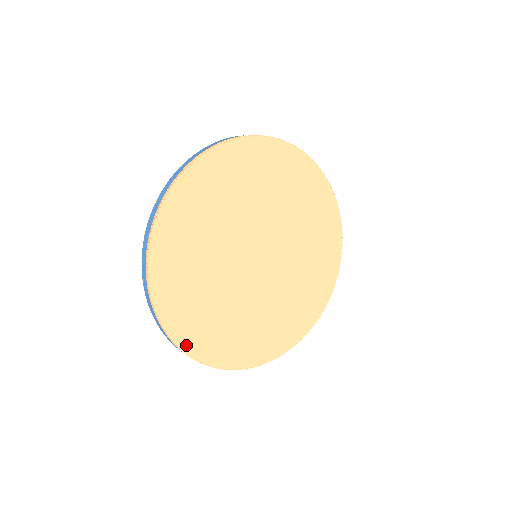
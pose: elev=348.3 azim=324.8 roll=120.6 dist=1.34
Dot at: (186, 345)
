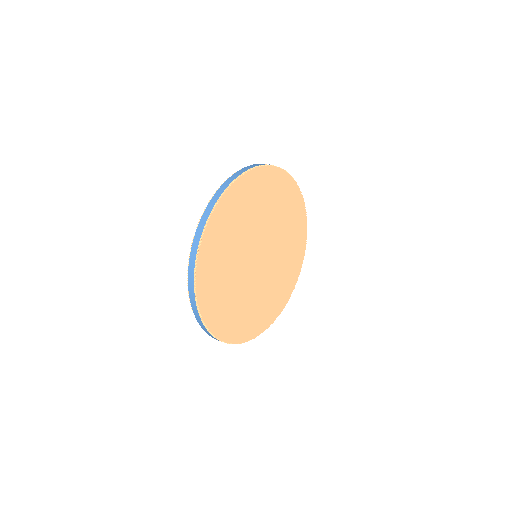
Dot at: (262, 329)
